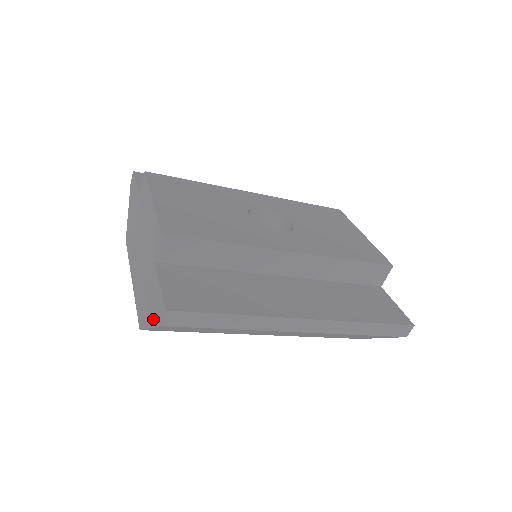
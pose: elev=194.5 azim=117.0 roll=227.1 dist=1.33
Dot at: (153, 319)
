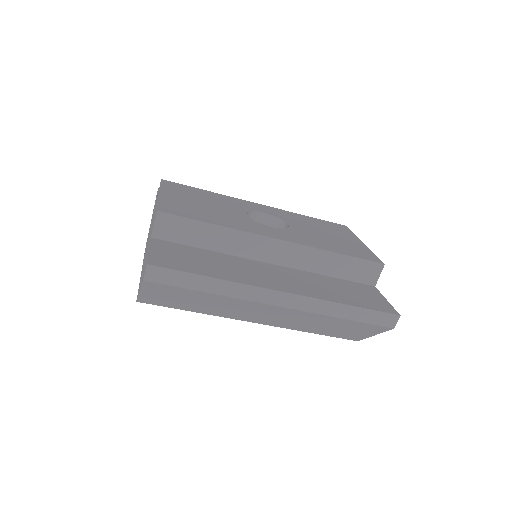
Dot at: occluded
